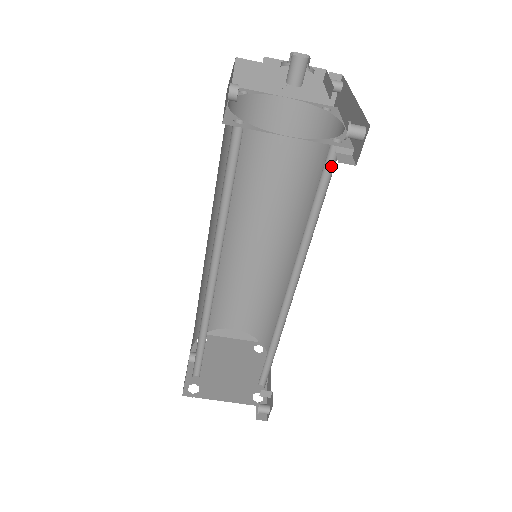
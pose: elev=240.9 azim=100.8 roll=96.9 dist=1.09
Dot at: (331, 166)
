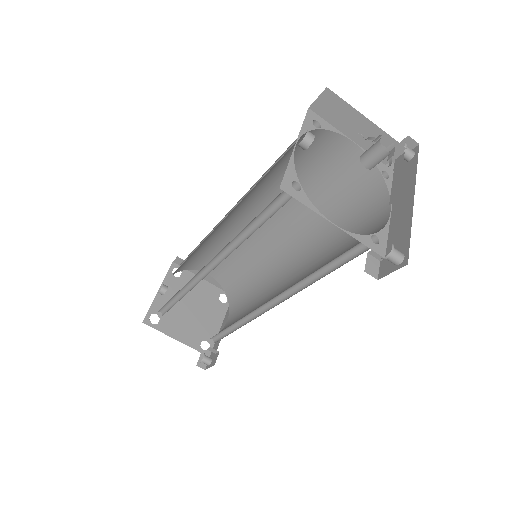
Dot at: (358, 250)
